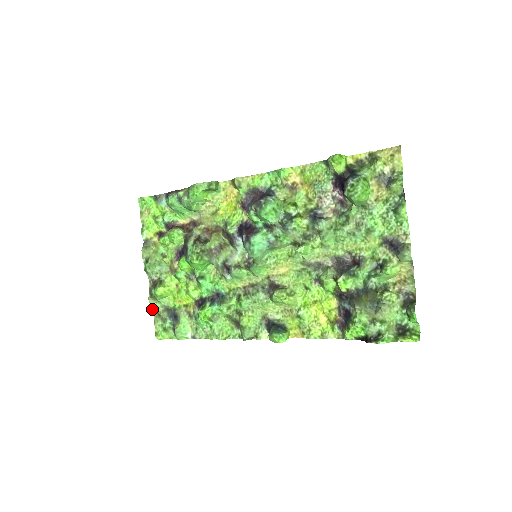
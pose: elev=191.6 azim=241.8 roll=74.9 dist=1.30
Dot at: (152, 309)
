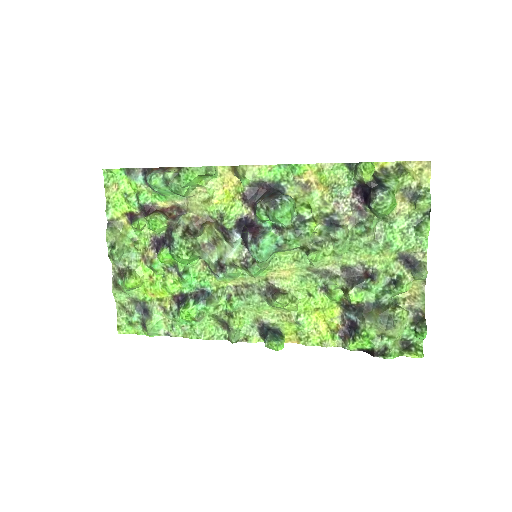
Dot at: (115, 300)
